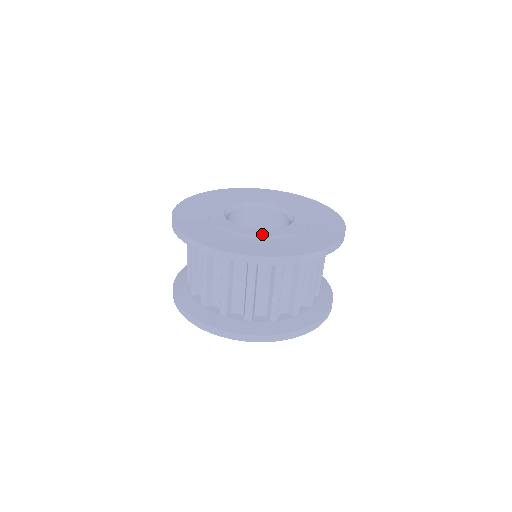
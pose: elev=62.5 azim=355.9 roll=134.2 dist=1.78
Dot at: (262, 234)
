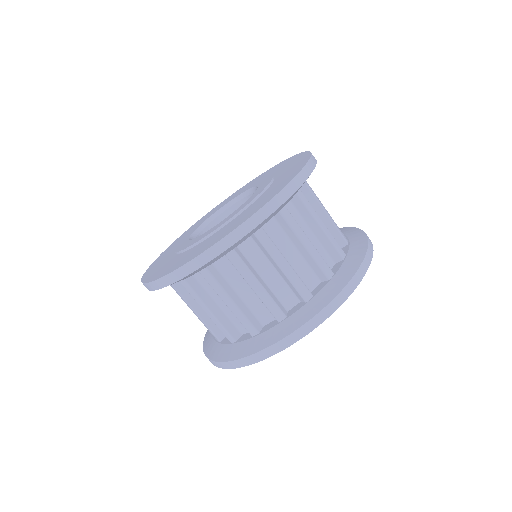
Dot at: (241, 208)
